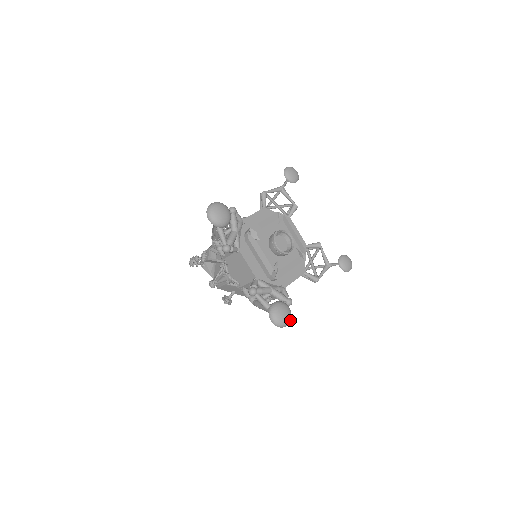
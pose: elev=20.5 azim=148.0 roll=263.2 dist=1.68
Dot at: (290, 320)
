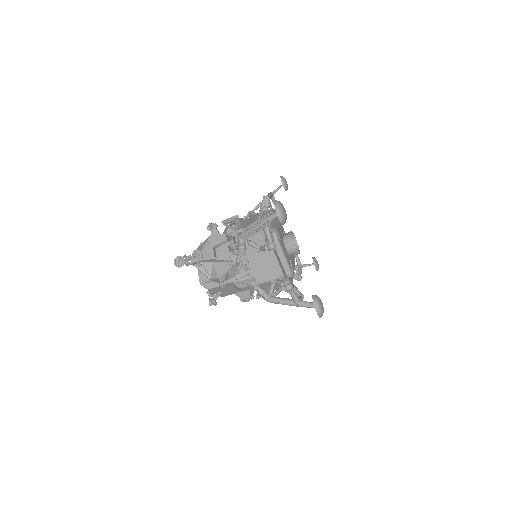
Dot at: occluded
